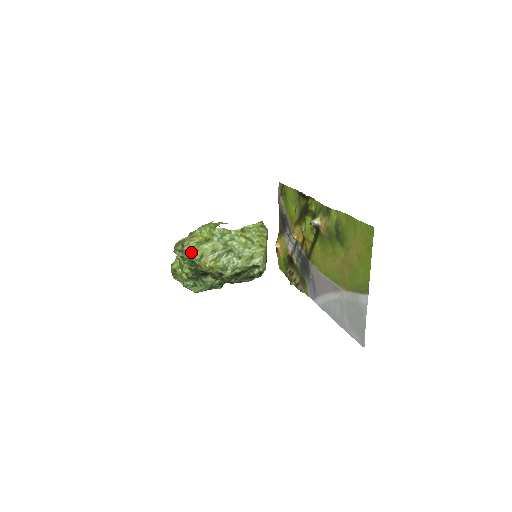
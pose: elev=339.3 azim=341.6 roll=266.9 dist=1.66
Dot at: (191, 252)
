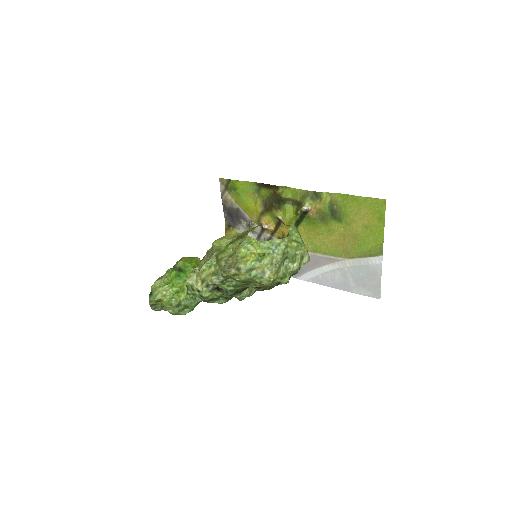
Dot at: (251, 273)
